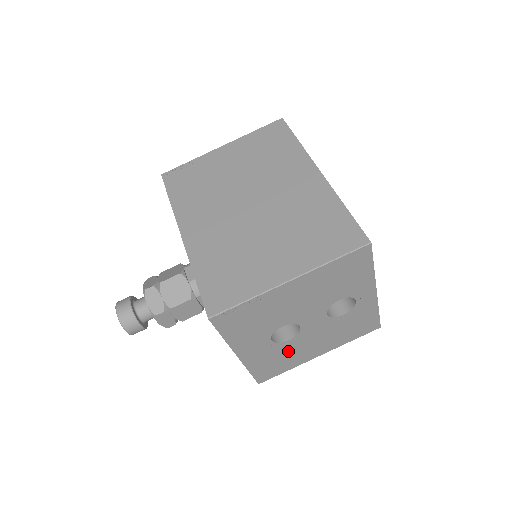
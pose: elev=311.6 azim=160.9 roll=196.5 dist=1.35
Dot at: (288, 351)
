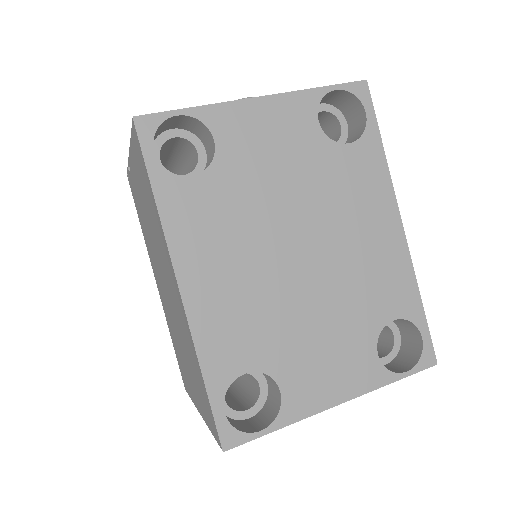
Dot at: occluded
